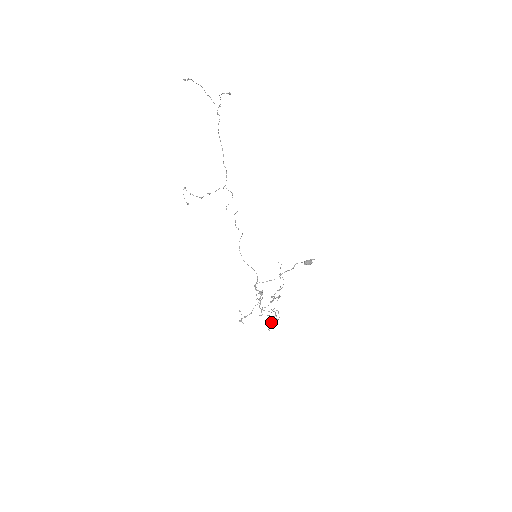
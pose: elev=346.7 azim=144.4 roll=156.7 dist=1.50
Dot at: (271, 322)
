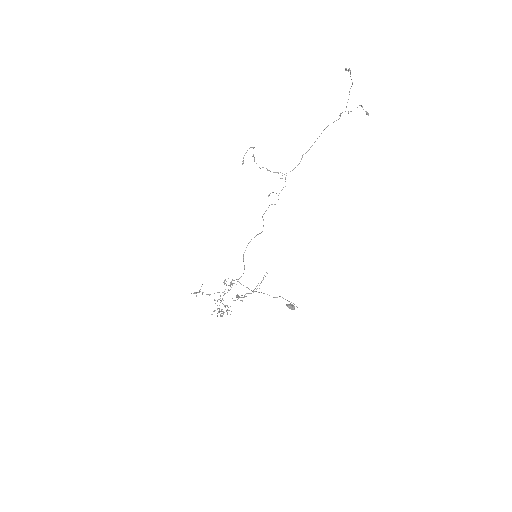
Dot at: occluded
